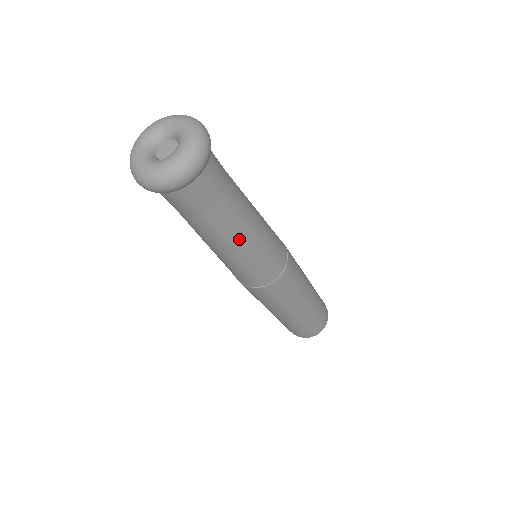
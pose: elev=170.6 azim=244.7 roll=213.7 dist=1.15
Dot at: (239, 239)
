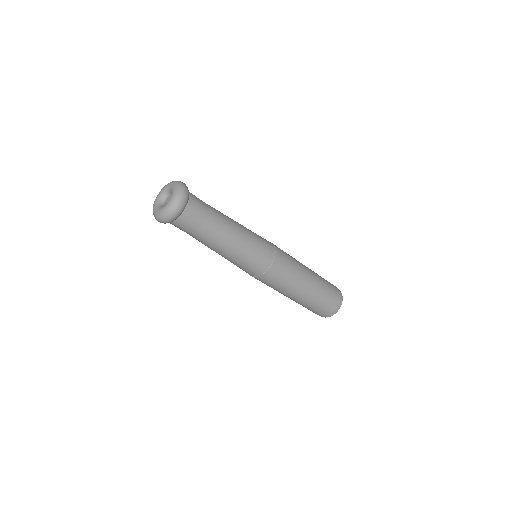
Dot at: (231, 238)
